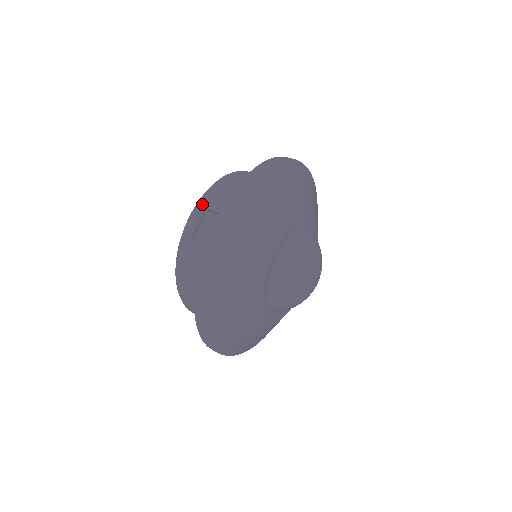
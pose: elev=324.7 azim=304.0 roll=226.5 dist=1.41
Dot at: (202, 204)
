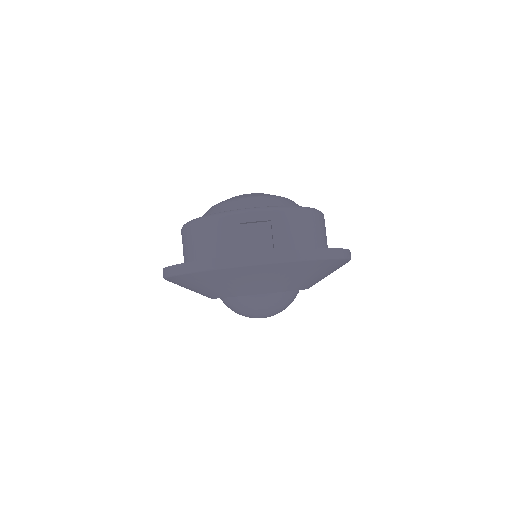
Dot at: (181, 233)
